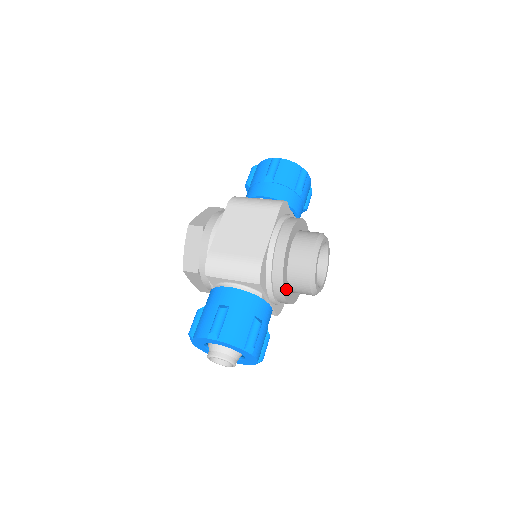
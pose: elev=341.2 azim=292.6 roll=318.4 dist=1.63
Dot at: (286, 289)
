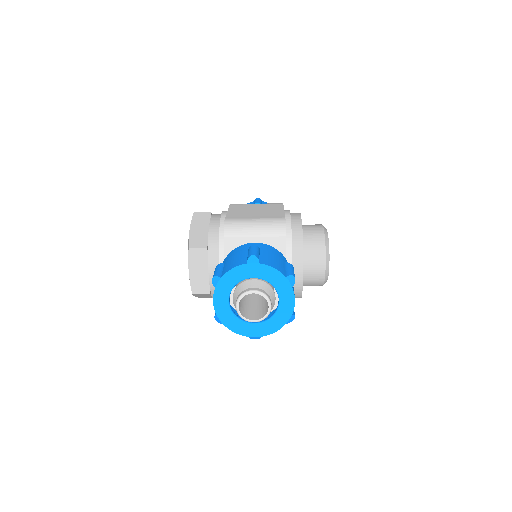
Dot at: occluded
